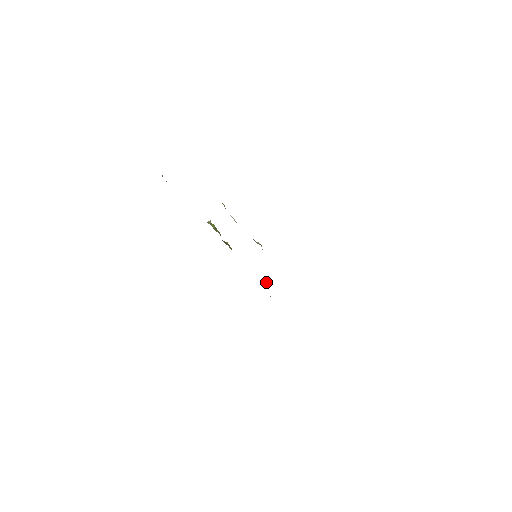
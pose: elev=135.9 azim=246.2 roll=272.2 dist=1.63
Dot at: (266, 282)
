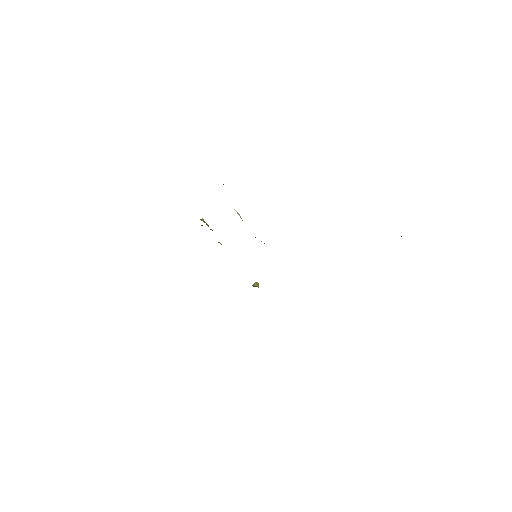
Dot at: (257, 285)
